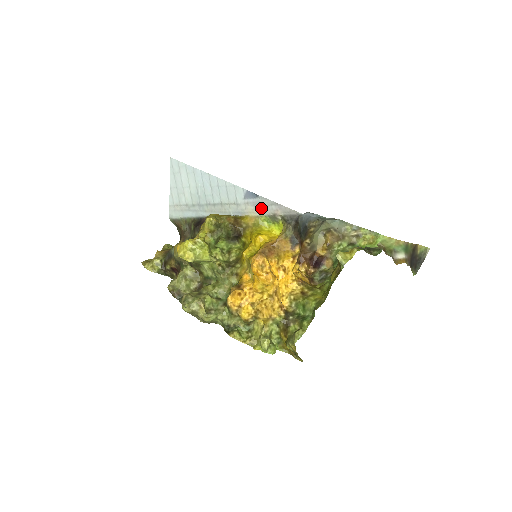
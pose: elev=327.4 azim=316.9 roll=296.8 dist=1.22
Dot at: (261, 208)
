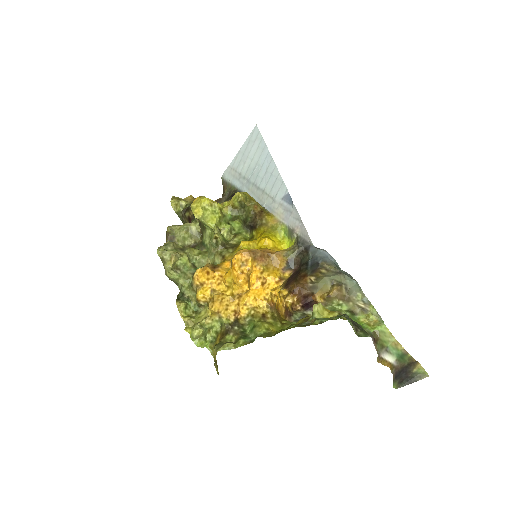
Dot at: (288, 216)
